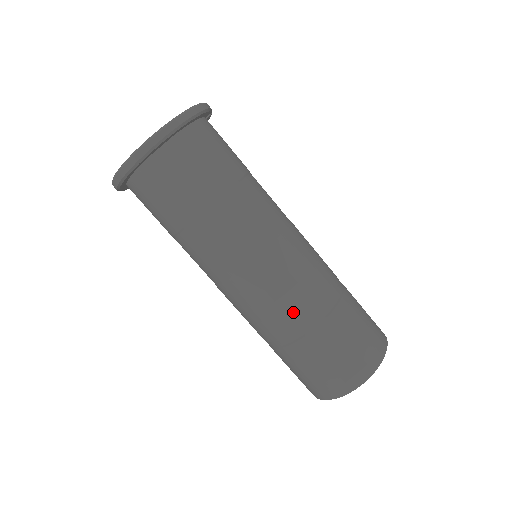
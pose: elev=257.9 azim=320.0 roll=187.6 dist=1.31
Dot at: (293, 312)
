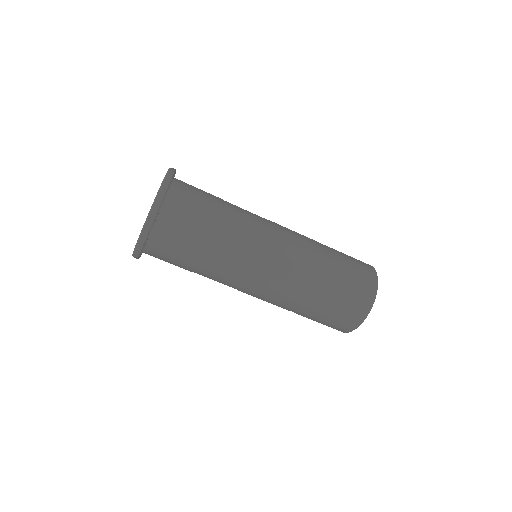
Dot at: (301, 285)
